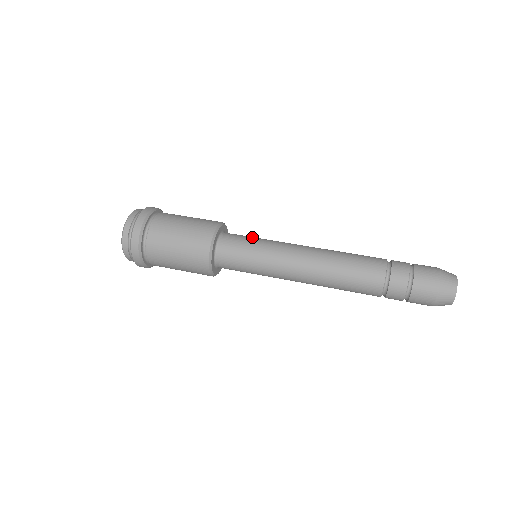
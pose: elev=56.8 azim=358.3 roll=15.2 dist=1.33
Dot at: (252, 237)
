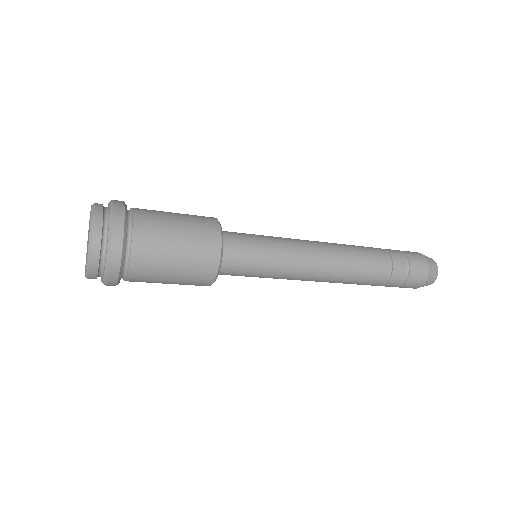
Dot at: occluded
